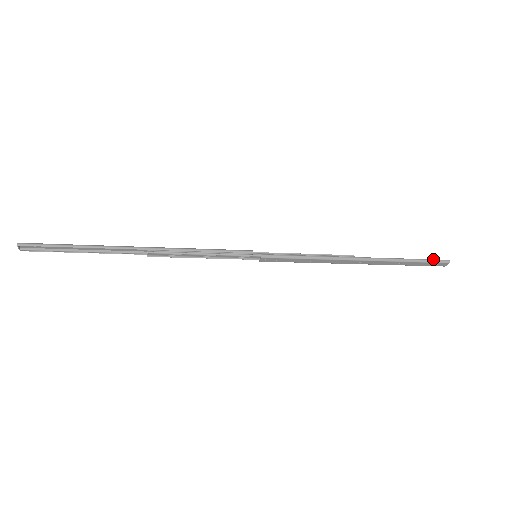
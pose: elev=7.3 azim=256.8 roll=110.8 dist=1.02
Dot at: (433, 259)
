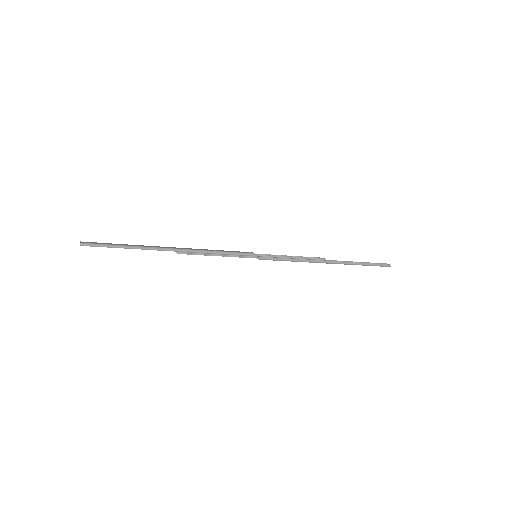
Dot at: (380, 264)
